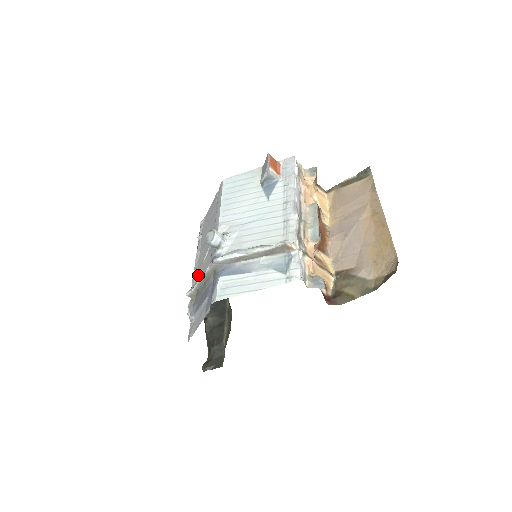
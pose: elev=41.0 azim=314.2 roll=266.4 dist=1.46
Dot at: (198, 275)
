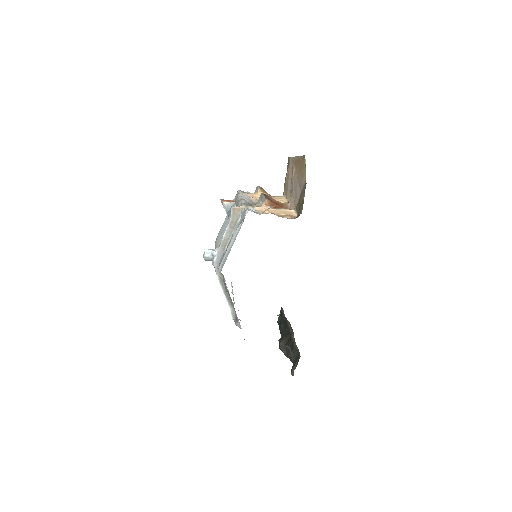
Dot at: occluded
